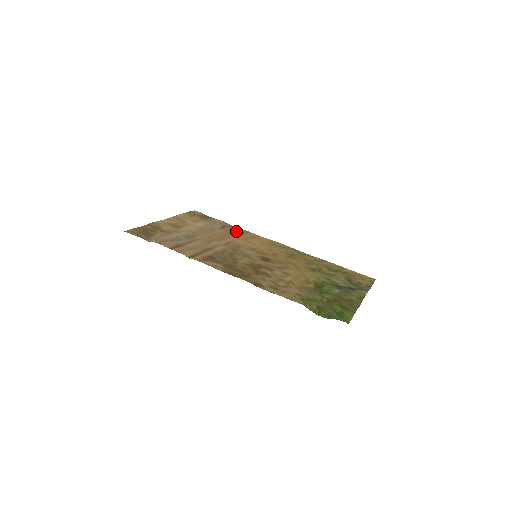
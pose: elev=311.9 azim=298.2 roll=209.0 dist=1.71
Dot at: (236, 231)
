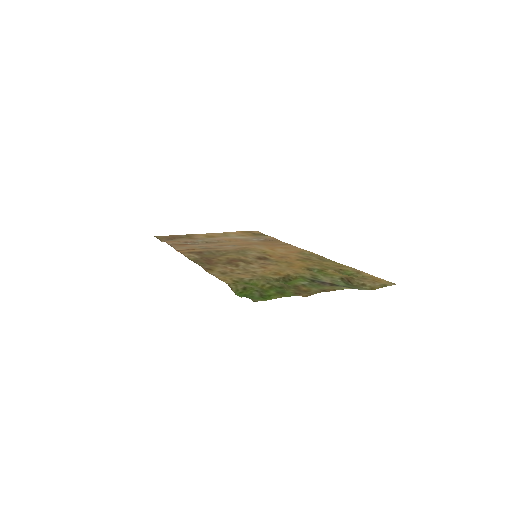
Dot at: (274, 243)
